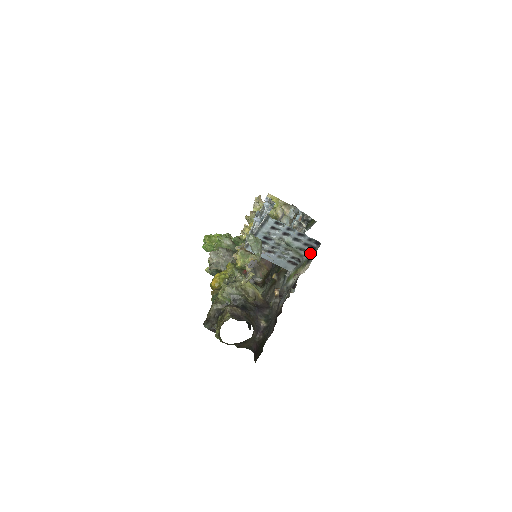
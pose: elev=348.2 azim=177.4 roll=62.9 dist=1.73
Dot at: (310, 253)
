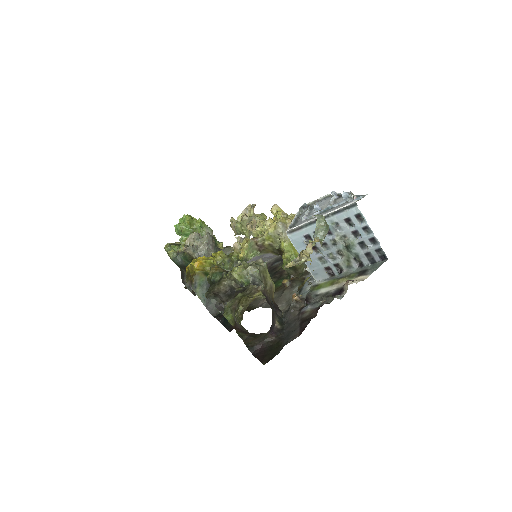
Dot at: (363, 266)
